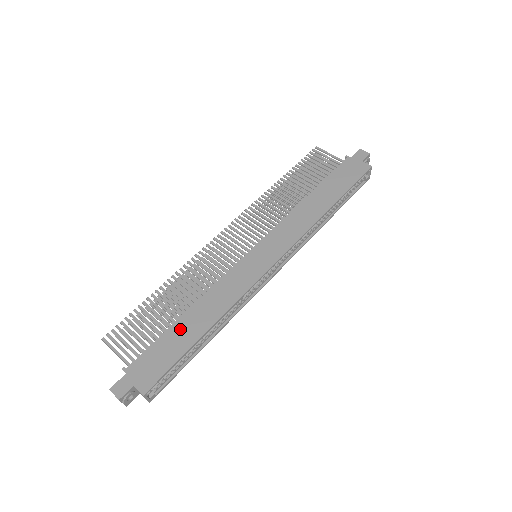
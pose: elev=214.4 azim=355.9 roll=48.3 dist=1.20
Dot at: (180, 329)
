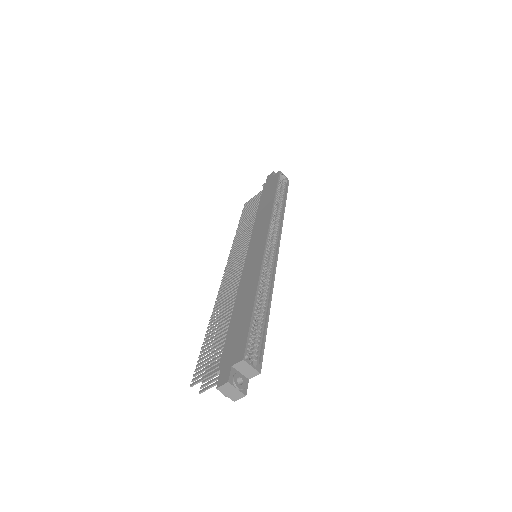
Dot at: (237, 316)
